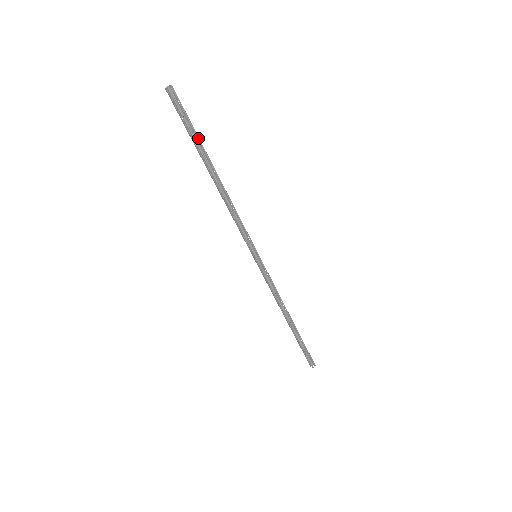
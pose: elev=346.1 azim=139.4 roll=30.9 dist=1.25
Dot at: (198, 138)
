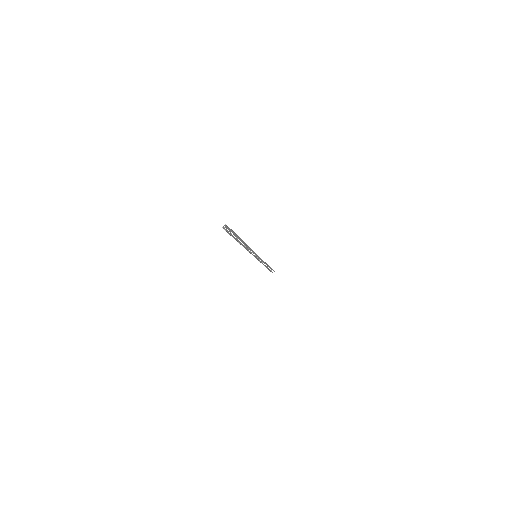
Dot at: (238, 237)
